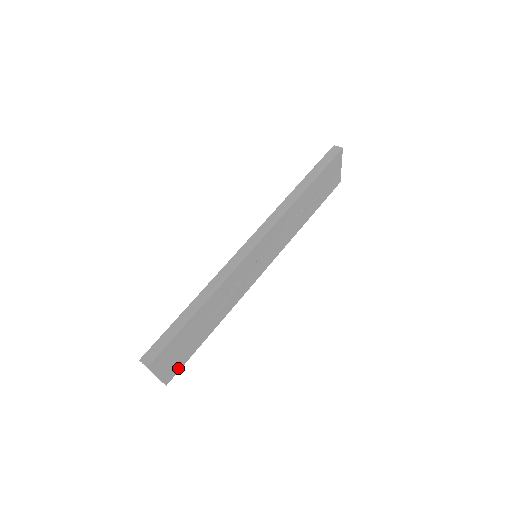
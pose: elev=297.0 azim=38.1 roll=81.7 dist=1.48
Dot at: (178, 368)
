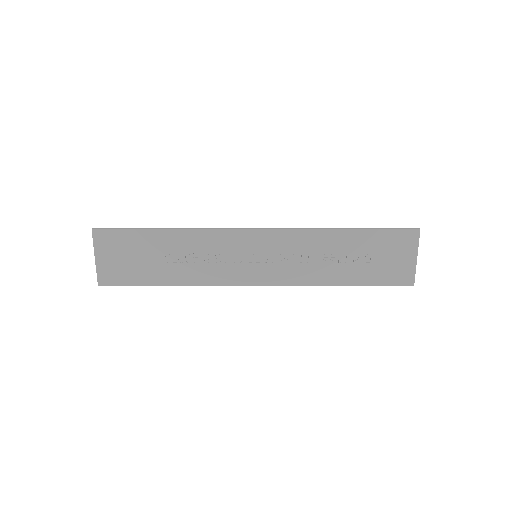
Dot at: (117, 280)
